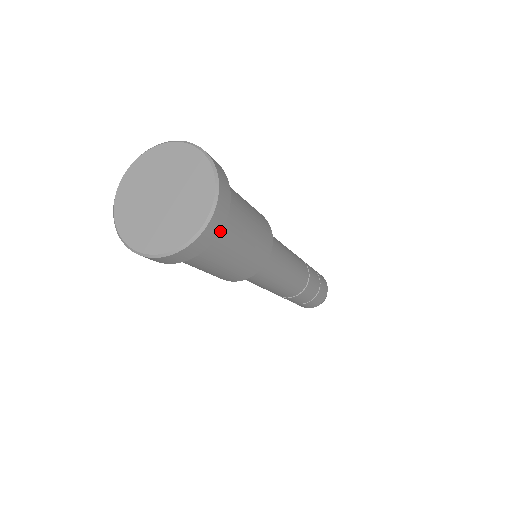
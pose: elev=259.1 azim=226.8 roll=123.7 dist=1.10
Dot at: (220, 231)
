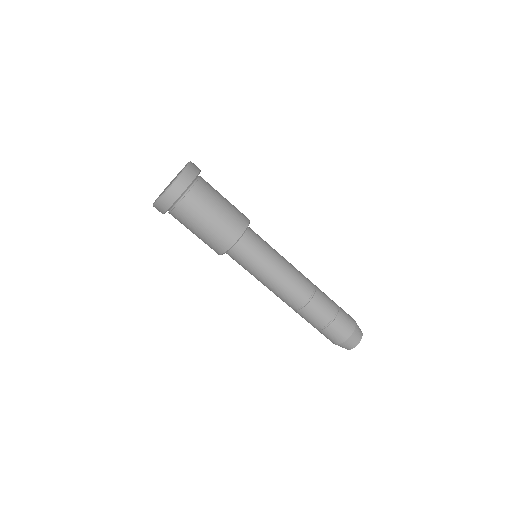
Dot at: (193, 179)
